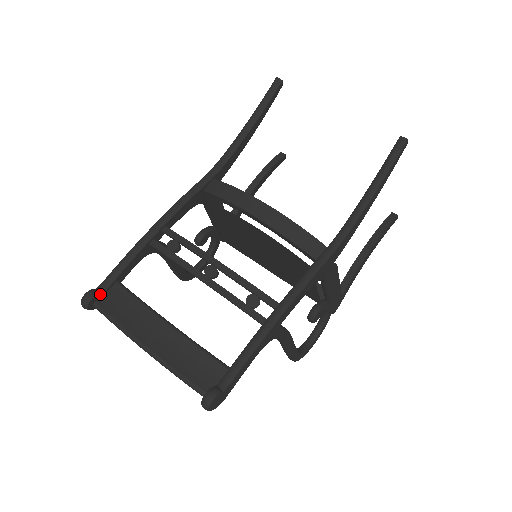
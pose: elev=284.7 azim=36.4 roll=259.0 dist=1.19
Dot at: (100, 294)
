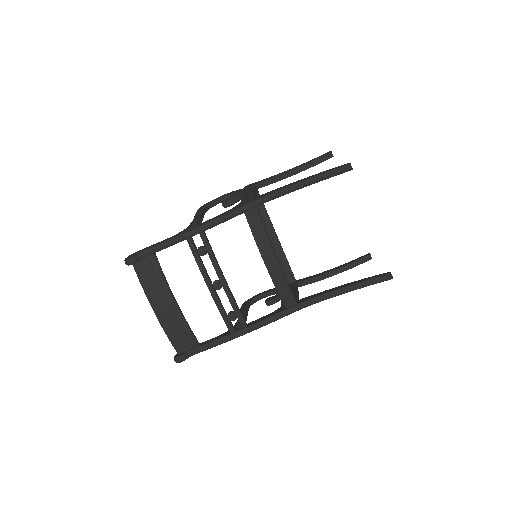
Dot at: (139, 260)
